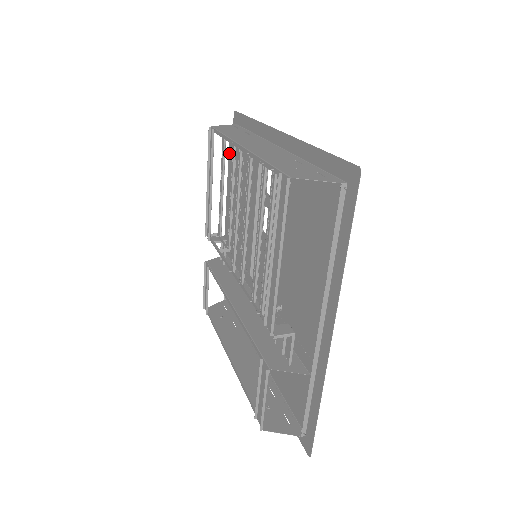
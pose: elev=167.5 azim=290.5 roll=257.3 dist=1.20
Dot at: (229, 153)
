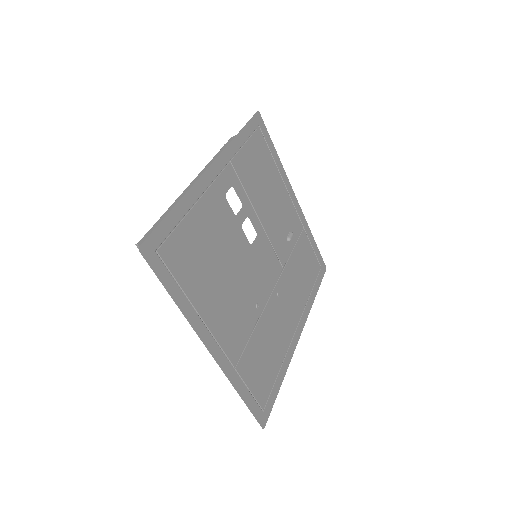
Dot at: occluded
